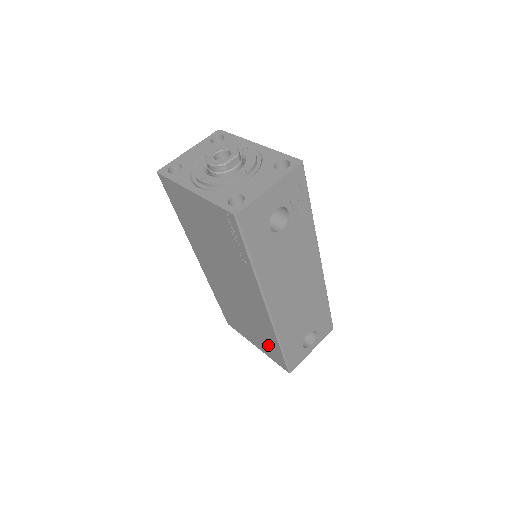
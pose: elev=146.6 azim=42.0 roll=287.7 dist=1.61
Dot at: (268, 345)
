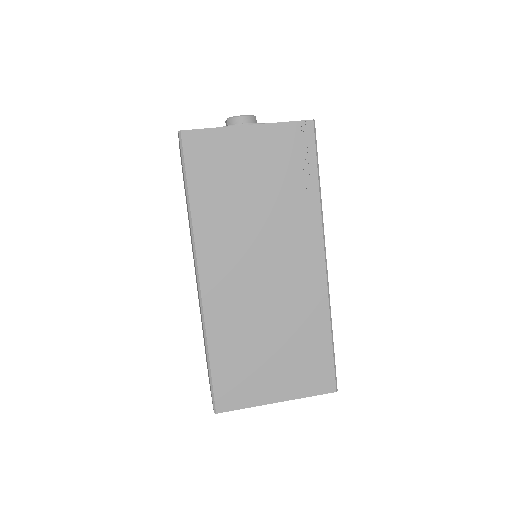
Dot at: (308, 359)
